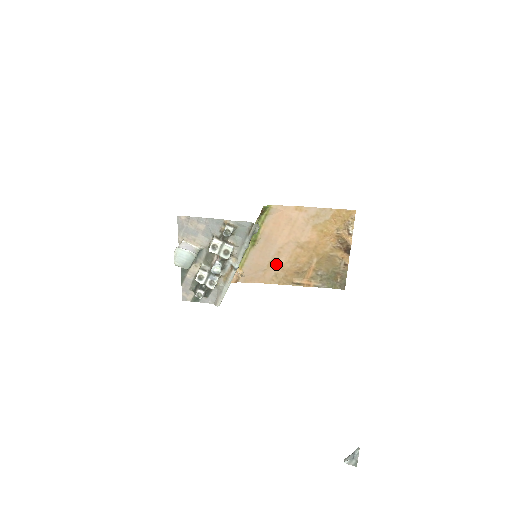
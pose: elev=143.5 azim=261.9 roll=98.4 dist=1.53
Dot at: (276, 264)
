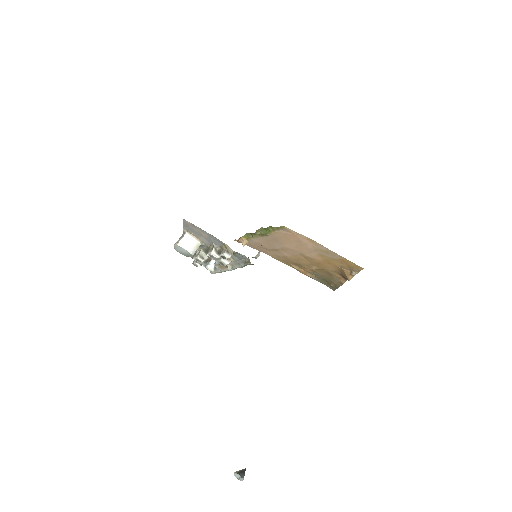
Dot at: (279, 252)
